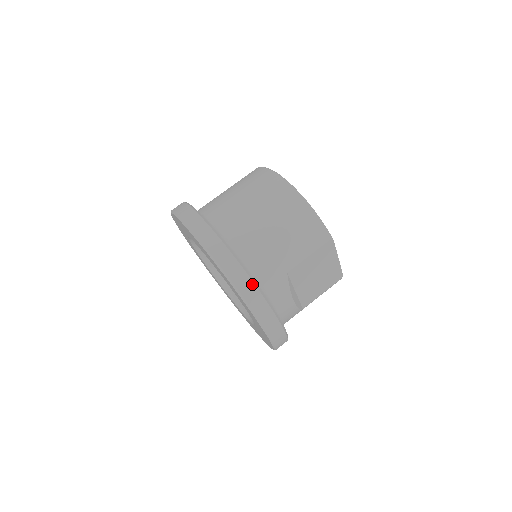
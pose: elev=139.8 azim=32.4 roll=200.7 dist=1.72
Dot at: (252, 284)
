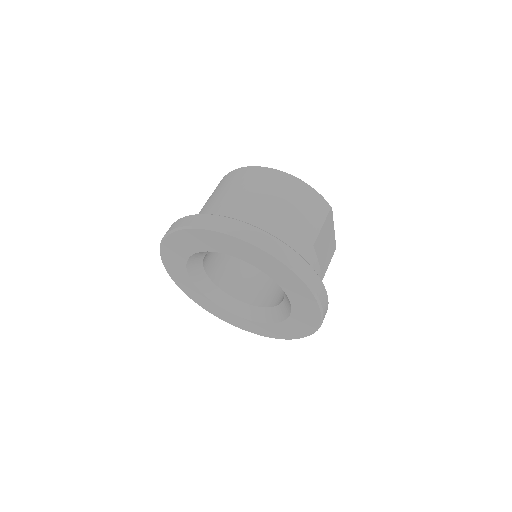
Dot at: (301, 259)
